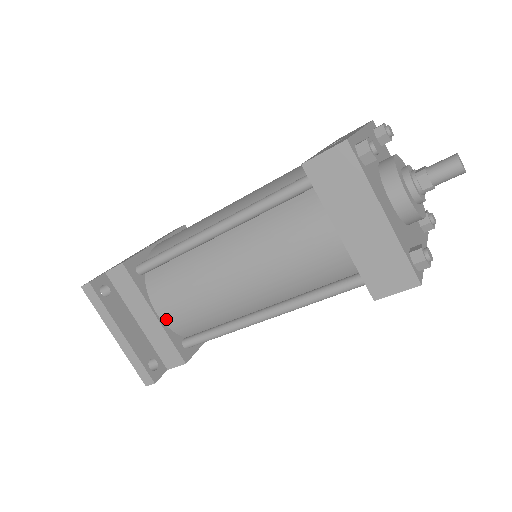
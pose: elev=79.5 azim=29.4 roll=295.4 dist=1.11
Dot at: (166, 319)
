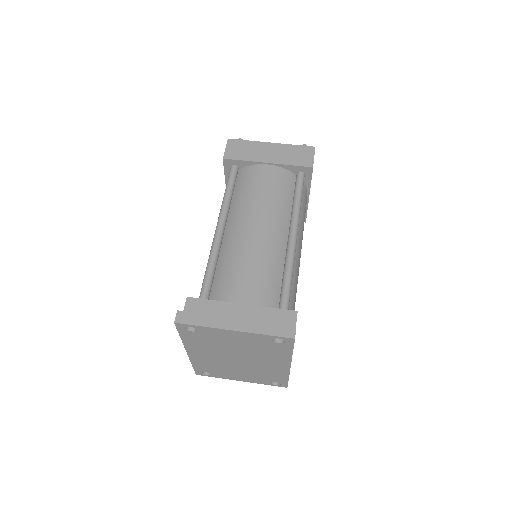
Dot at: (252, 302)
